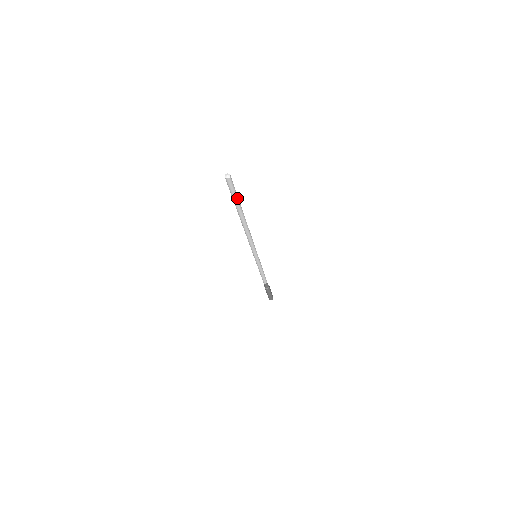
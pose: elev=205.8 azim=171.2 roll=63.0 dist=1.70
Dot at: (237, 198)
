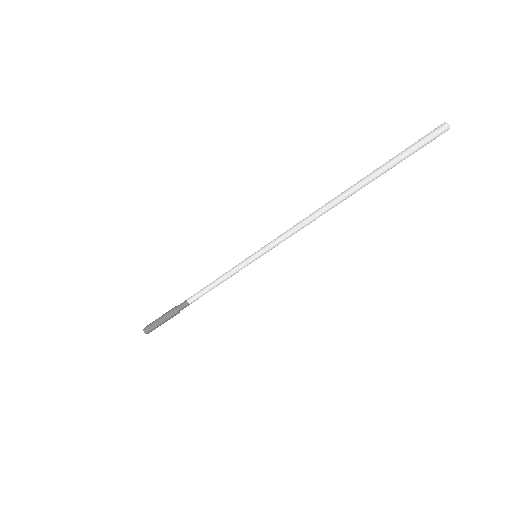
Dot at: (399, 161)
